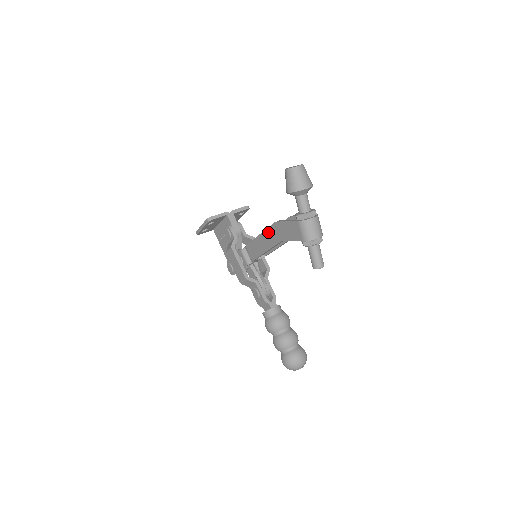
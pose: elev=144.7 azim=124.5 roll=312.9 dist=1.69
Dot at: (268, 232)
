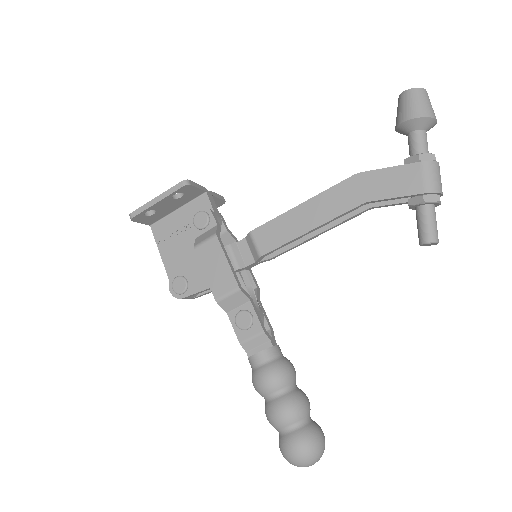
Dot at: (330, 194)
